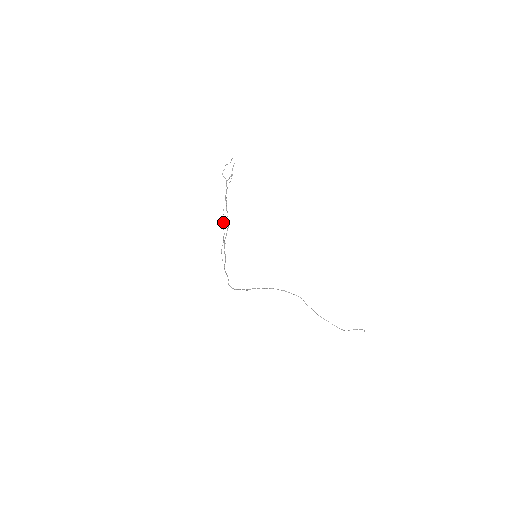
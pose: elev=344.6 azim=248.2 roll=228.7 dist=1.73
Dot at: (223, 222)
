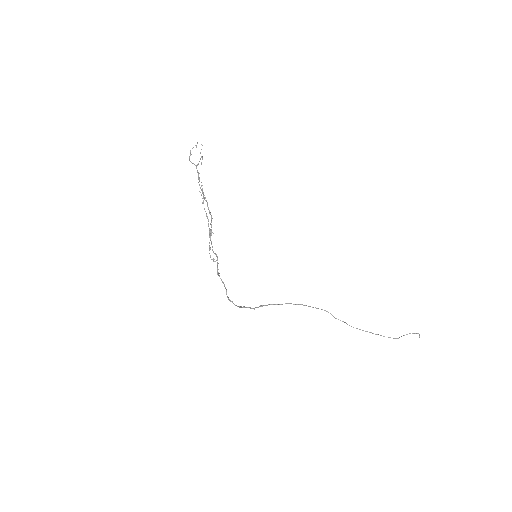
Dot at: occluded
